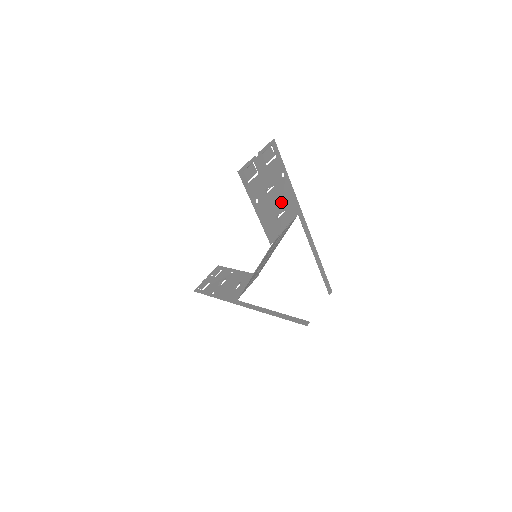
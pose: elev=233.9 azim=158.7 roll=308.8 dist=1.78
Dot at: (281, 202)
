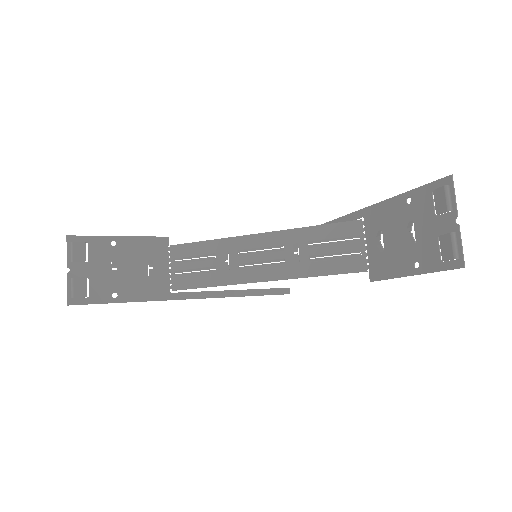
Dot at: (390, 230)
